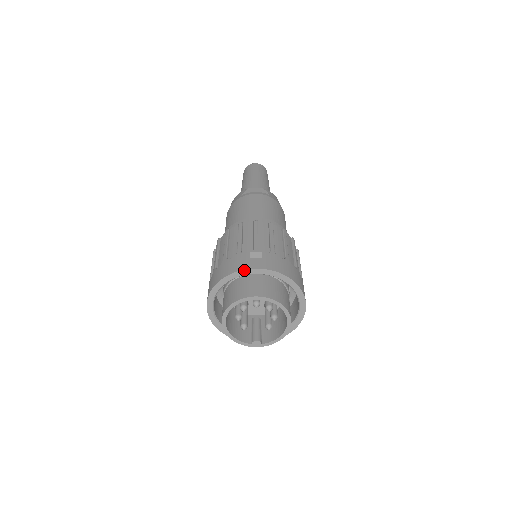
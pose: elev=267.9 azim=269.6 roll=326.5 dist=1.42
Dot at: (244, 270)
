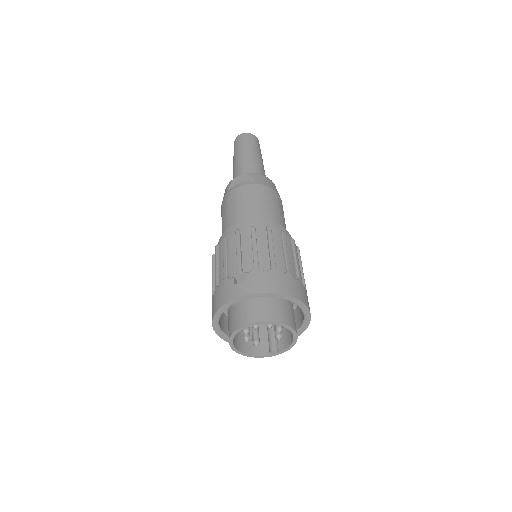
Dot at: (230, 301)
